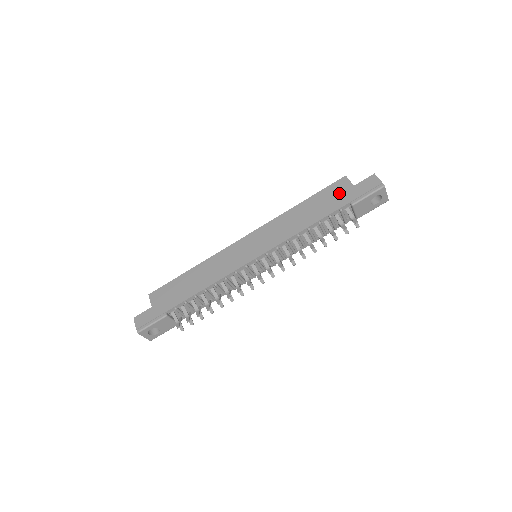
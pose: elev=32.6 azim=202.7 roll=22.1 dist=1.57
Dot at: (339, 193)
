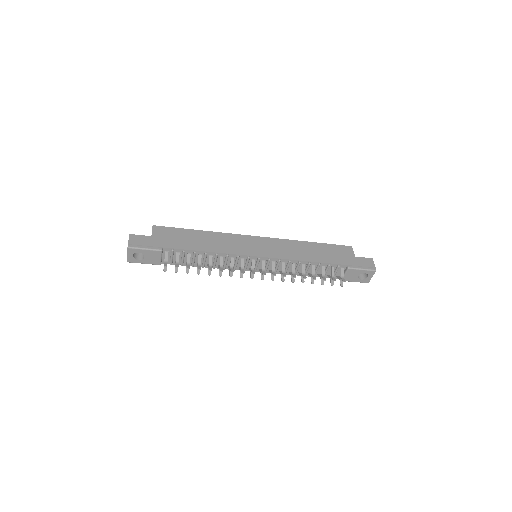
Dot at: (343, 254)
